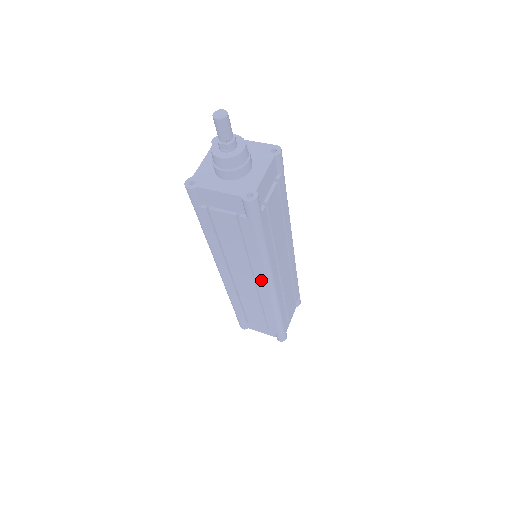
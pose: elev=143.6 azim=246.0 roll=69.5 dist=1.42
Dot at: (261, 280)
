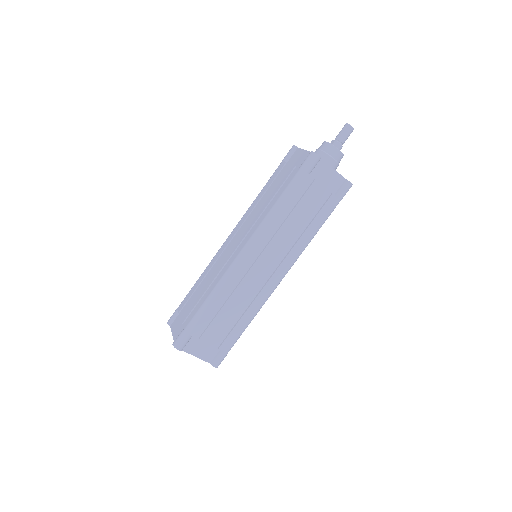
Dot at: (246, 240)
